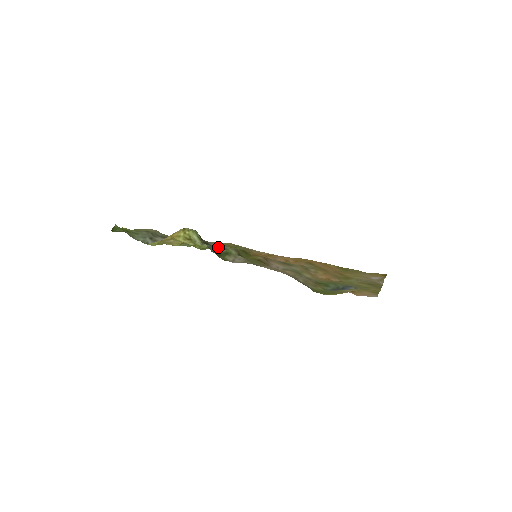
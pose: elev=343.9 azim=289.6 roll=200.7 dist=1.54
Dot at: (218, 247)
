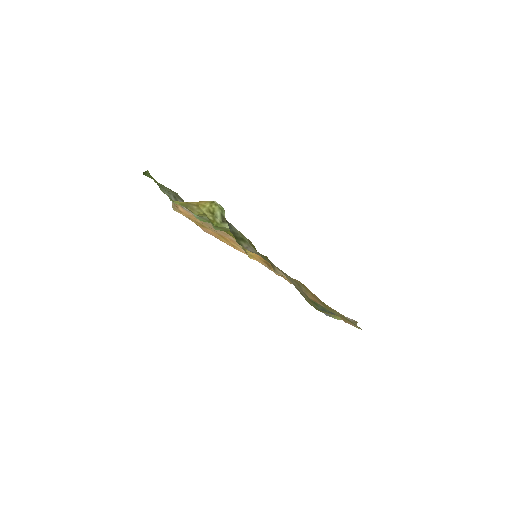
Dot at: (236, 231)
